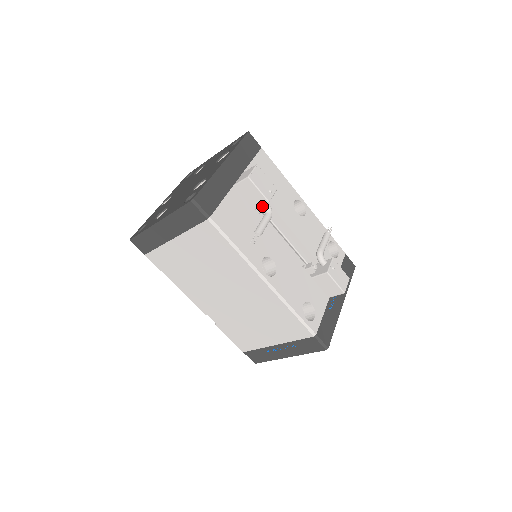
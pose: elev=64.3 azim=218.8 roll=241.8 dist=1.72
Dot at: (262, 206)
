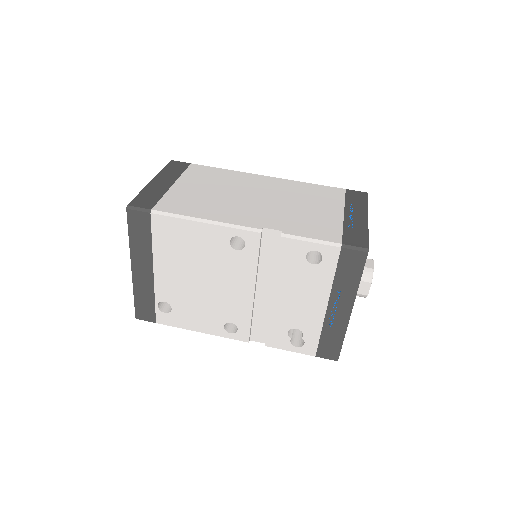
Dot at: occluded
